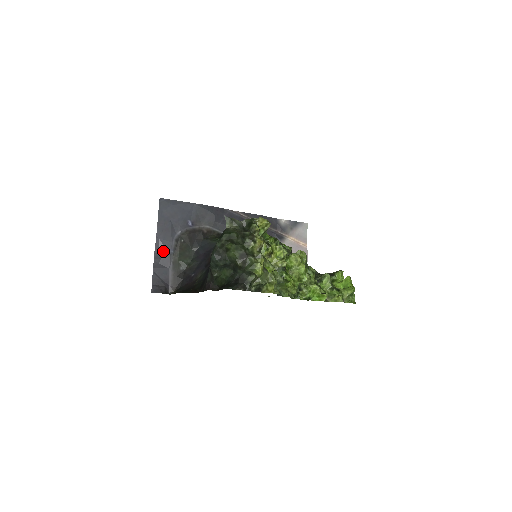
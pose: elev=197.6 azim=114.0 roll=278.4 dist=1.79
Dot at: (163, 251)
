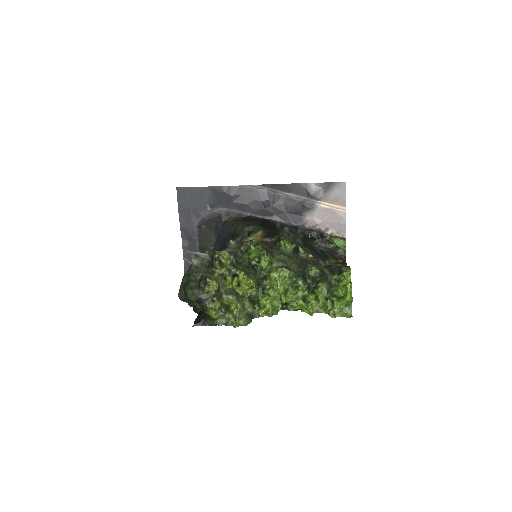
Dot at: (189, 238)
